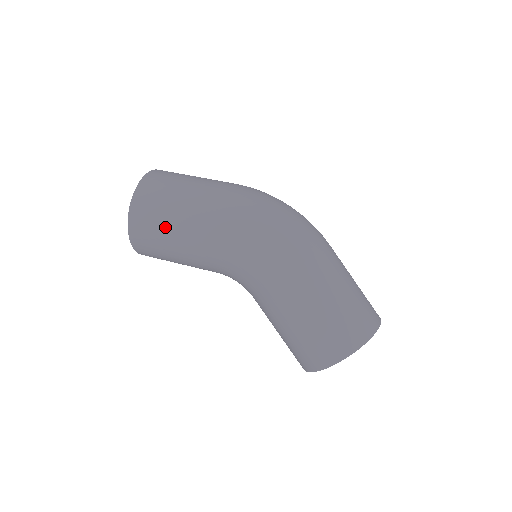
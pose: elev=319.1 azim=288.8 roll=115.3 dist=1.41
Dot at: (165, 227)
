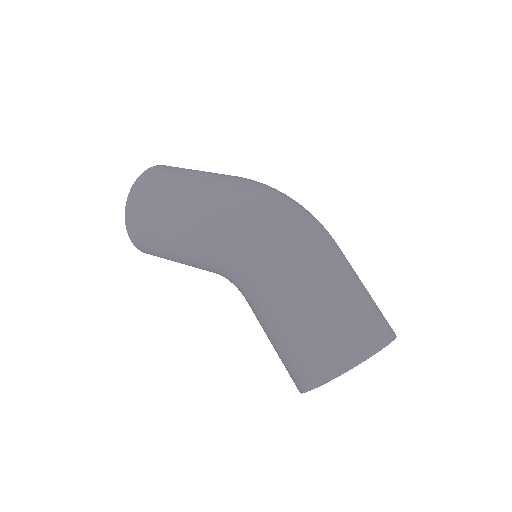
Dot at: (157, 217)
